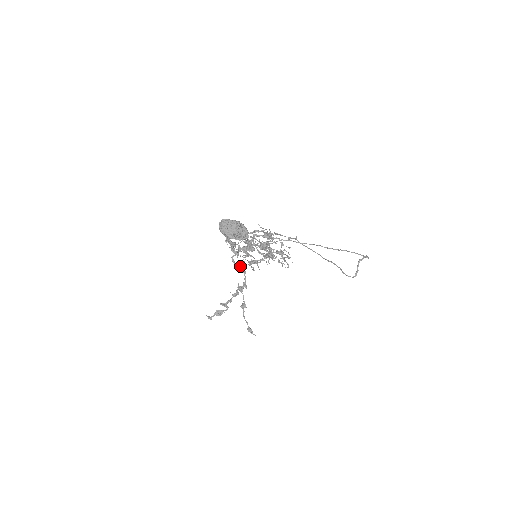
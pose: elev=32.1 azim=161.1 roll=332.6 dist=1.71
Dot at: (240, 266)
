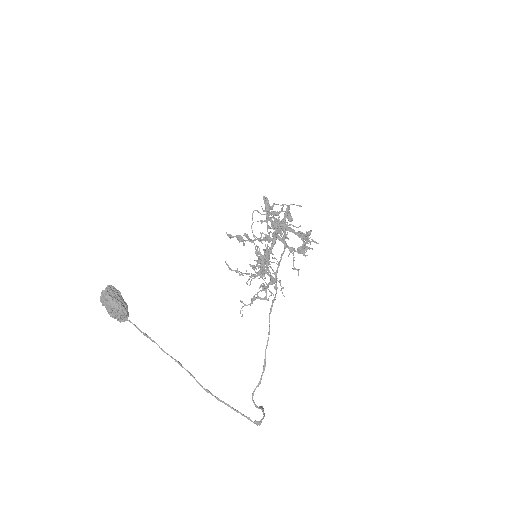
Dot at: occluded
